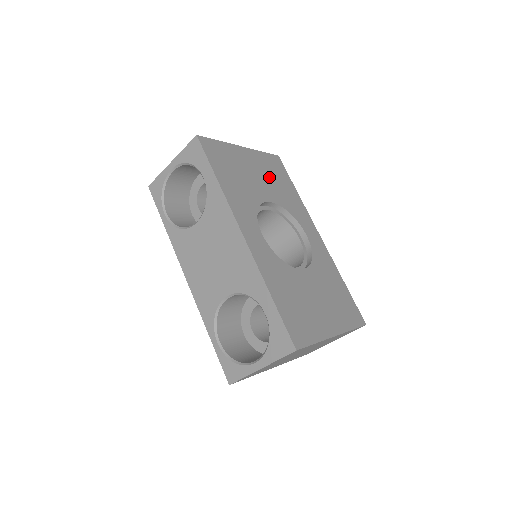
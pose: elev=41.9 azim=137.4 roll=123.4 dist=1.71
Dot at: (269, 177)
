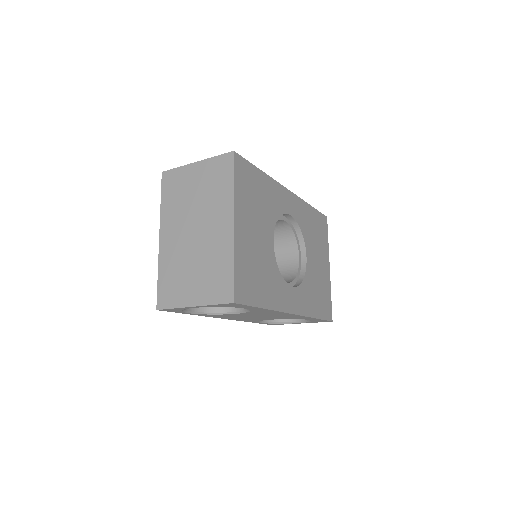
Dot at: (256, 210)
